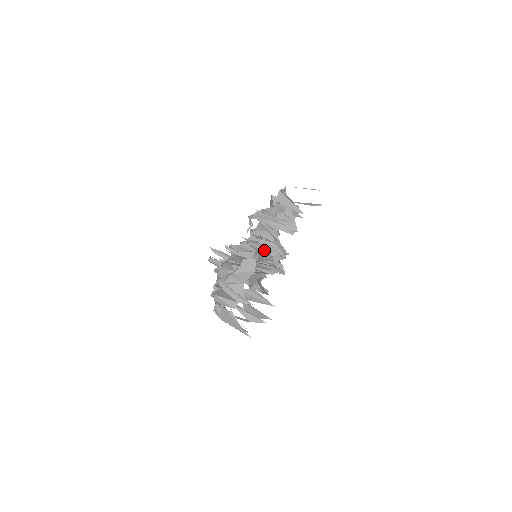
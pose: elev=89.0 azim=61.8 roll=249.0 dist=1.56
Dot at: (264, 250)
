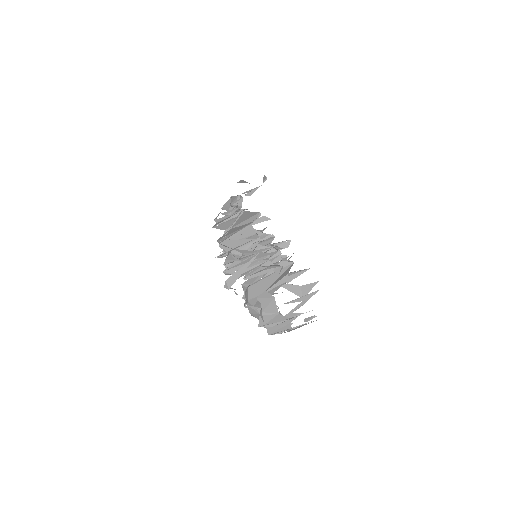
Dot at: (261, 274)
